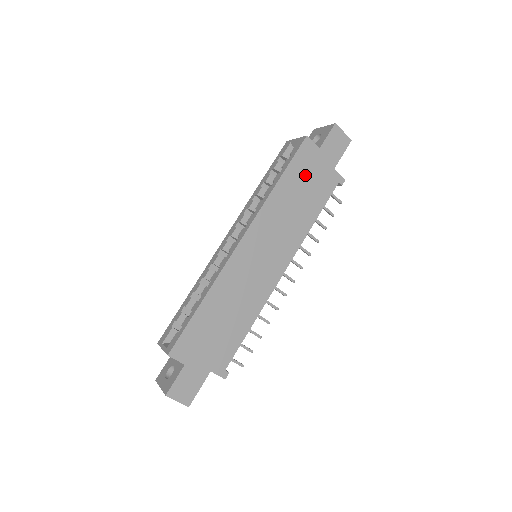
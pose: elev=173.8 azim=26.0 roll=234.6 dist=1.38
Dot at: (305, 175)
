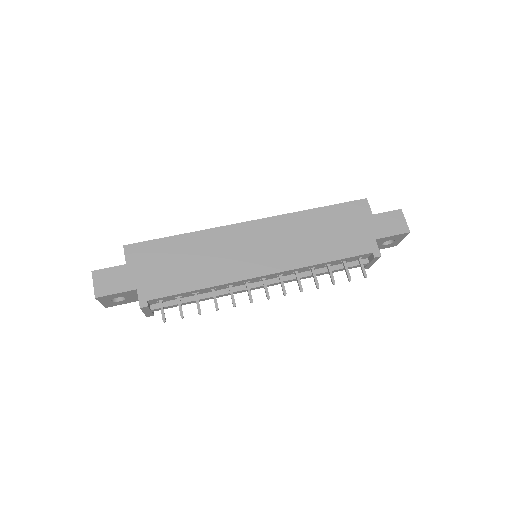
Dot at: (344, 222)
